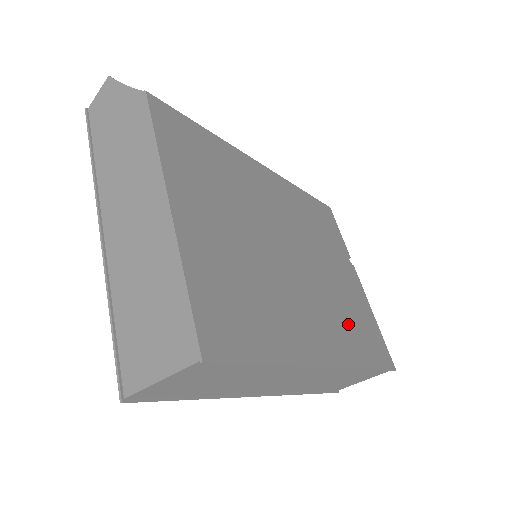
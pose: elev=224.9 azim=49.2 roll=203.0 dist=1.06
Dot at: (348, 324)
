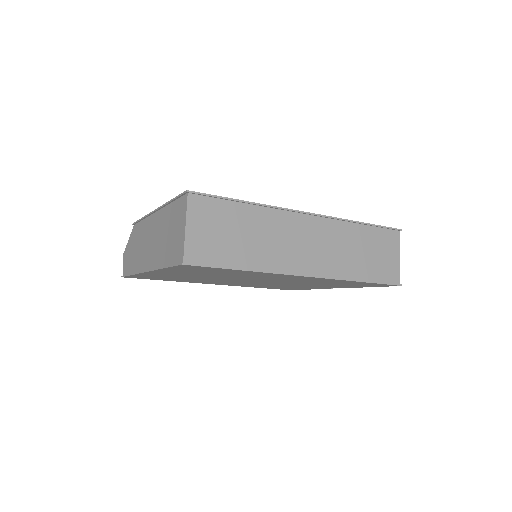
Dot at: occluded
